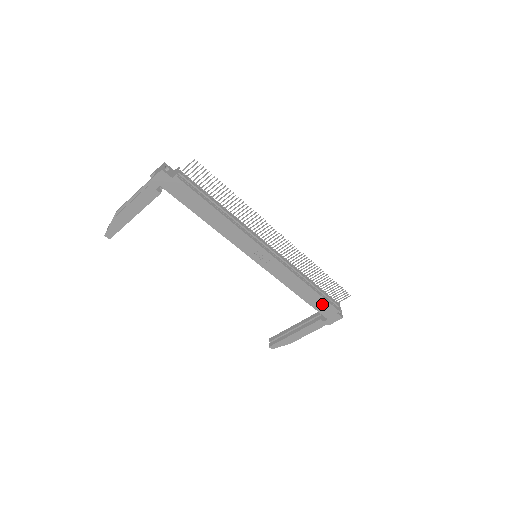
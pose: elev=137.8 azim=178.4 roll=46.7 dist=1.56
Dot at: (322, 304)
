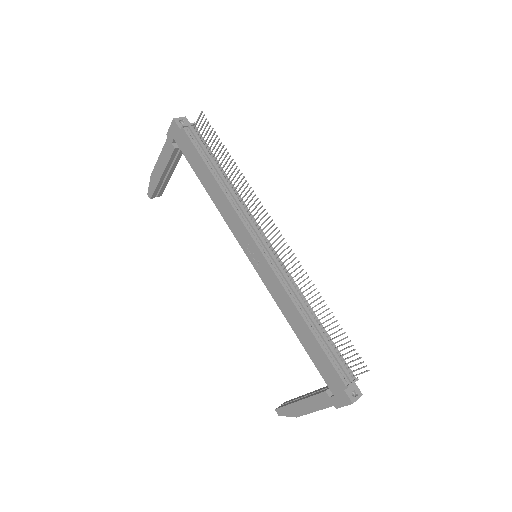
Dot at: (324, 363)
